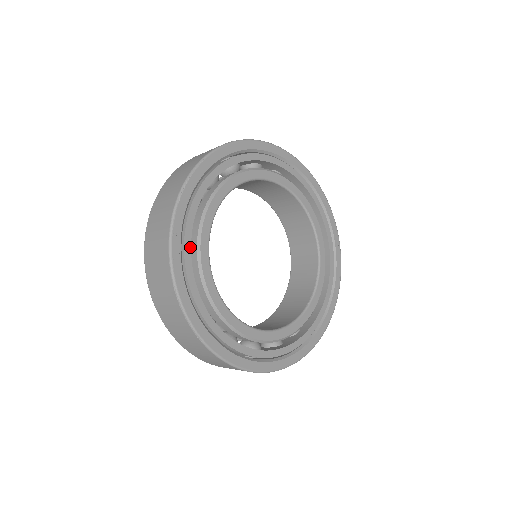
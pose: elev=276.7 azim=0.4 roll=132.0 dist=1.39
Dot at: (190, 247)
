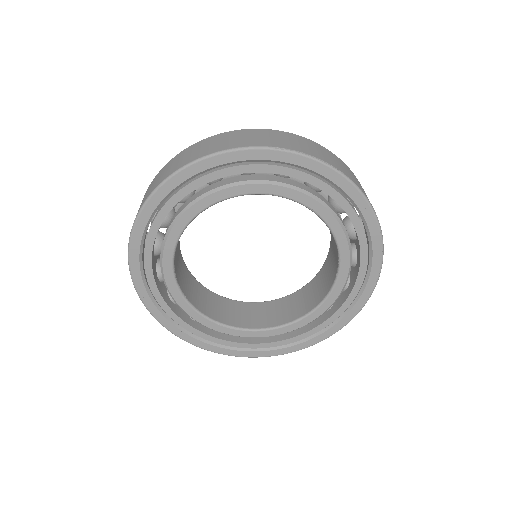
Dot at: (181, 320)
